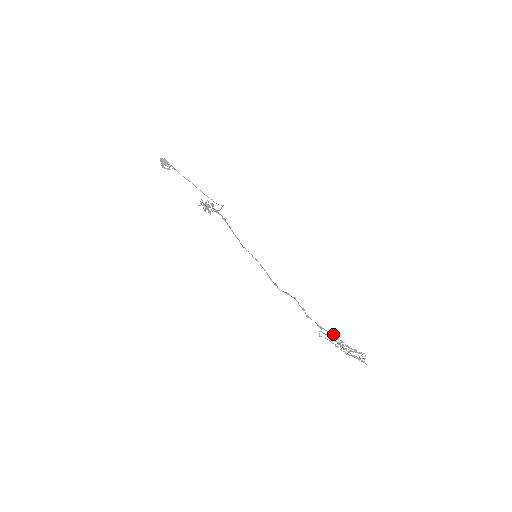
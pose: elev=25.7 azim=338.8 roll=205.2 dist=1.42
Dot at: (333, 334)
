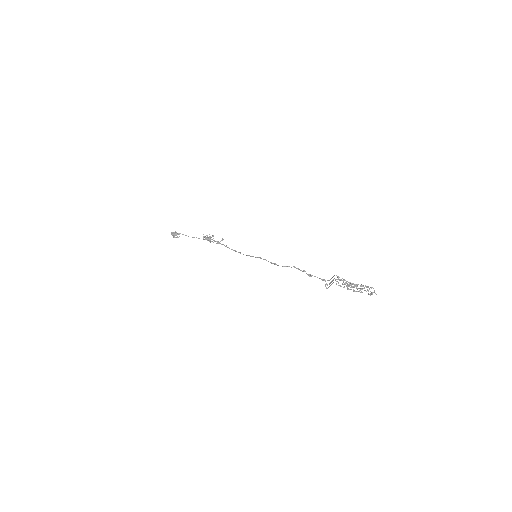
Dot at: occluded
